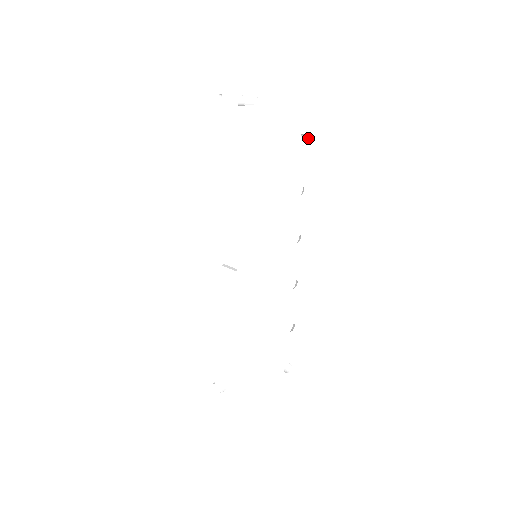
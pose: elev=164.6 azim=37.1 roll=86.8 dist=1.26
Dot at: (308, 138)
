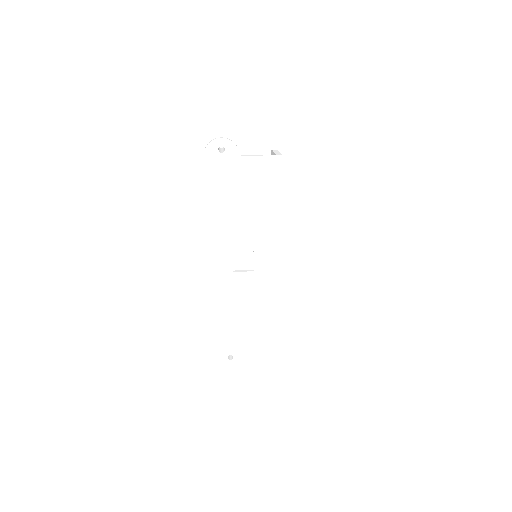
Dot at: occluded
